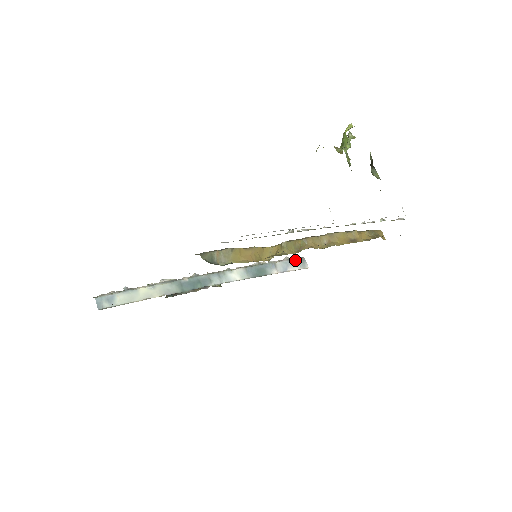
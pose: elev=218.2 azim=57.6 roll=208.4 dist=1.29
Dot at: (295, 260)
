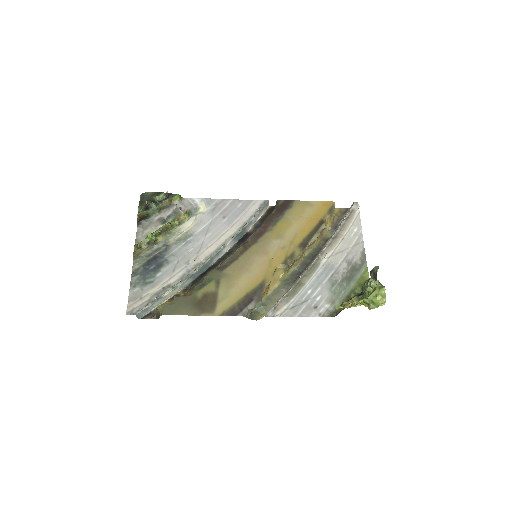
Dot at: (263, 208)
